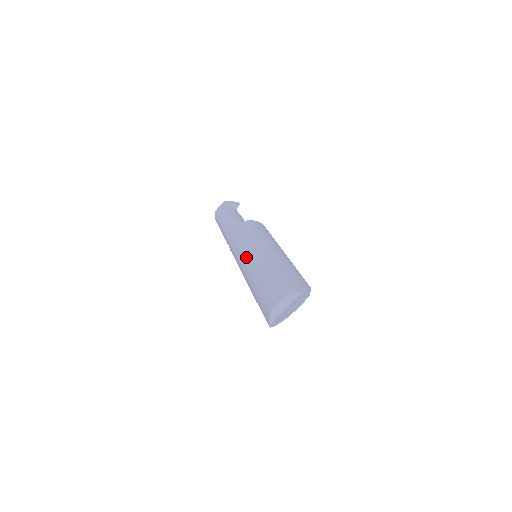
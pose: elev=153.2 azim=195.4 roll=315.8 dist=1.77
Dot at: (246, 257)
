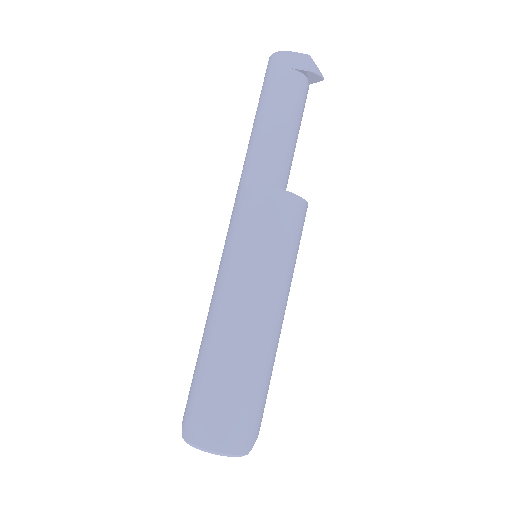
Dot at: (240, 293)
